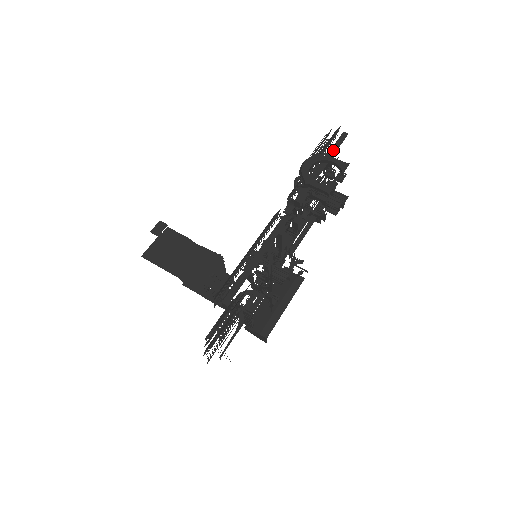
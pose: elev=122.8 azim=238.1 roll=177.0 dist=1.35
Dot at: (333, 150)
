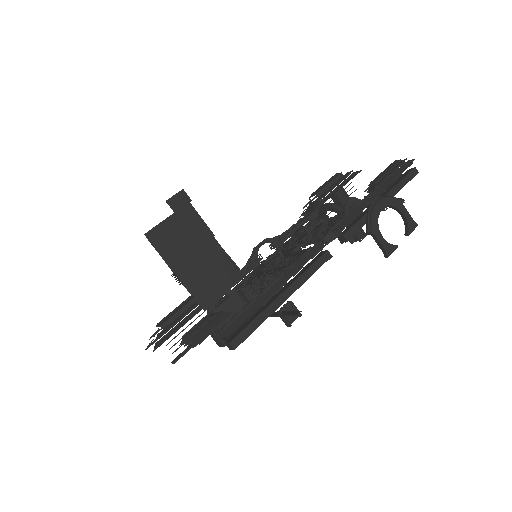
Dot at: (399, 186)
